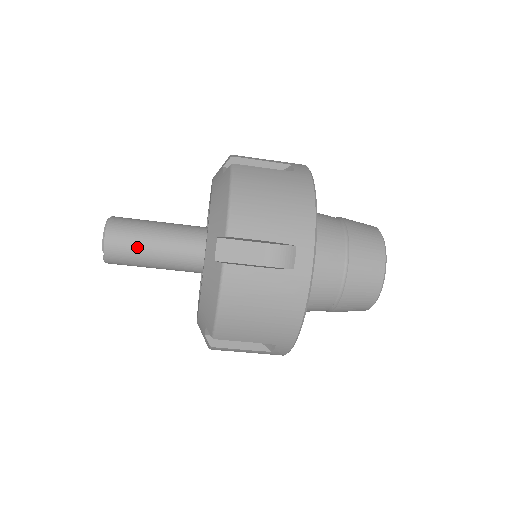
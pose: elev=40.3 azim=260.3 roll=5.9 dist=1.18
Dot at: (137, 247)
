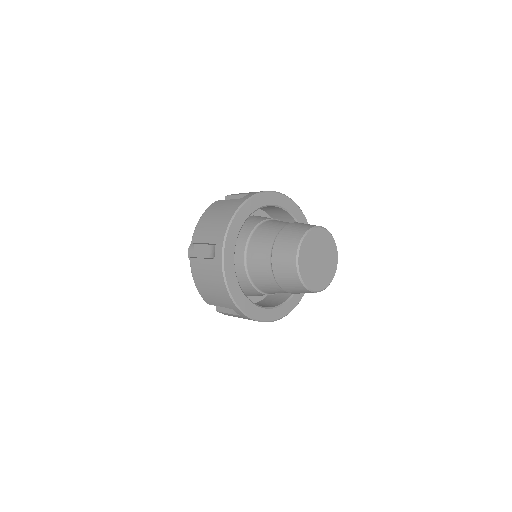
Dot at: occluded
